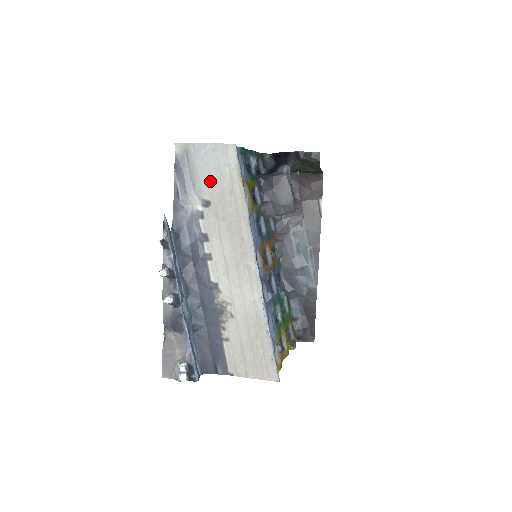
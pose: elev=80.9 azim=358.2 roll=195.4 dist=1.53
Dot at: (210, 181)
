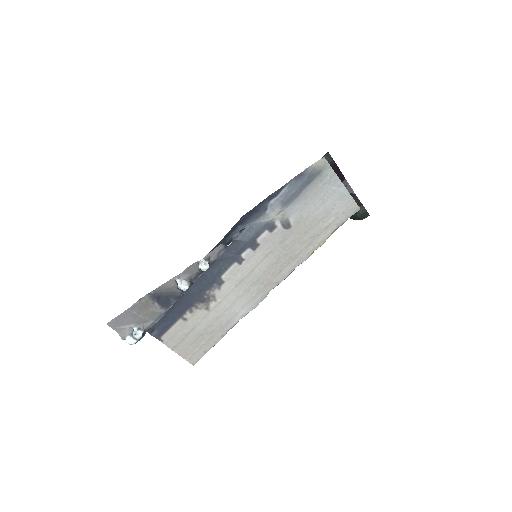
Dot at: (310, 214)
